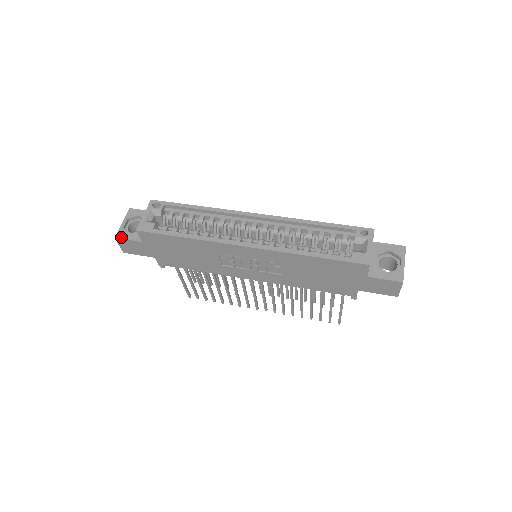
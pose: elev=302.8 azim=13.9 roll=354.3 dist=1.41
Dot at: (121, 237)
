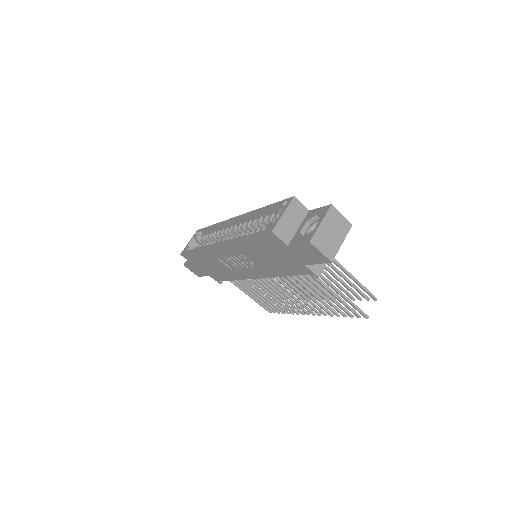
Dot at: (186, 263)
